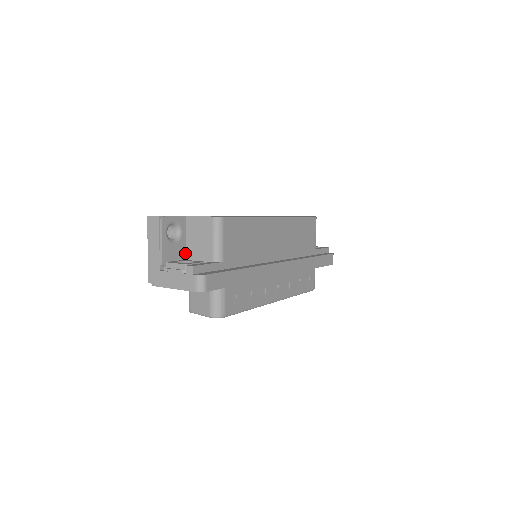
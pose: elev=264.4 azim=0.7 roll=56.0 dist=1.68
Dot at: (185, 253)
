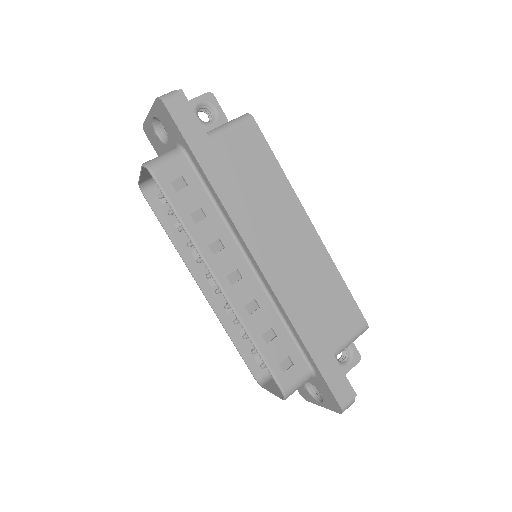
Dot at: occluded
